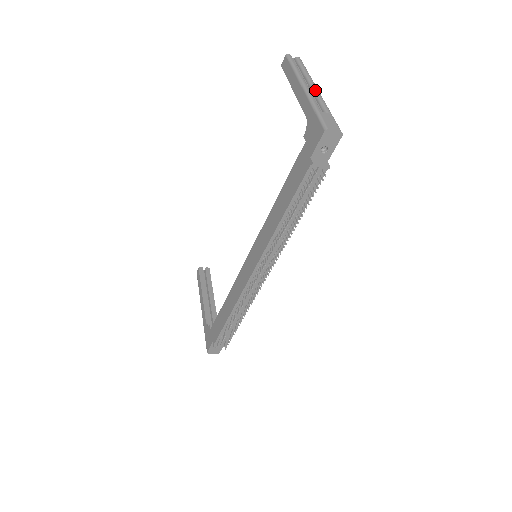
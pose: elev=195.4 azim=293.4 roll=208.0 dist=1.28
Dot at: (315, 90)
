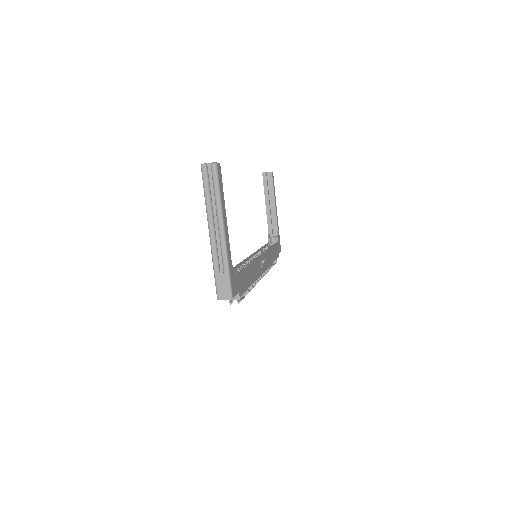
Dot at: (219, 234)
